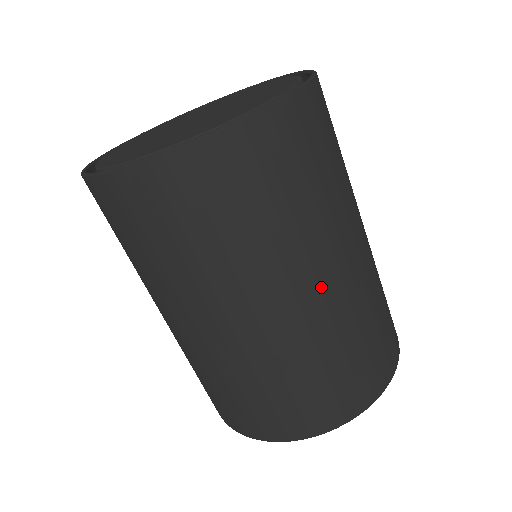
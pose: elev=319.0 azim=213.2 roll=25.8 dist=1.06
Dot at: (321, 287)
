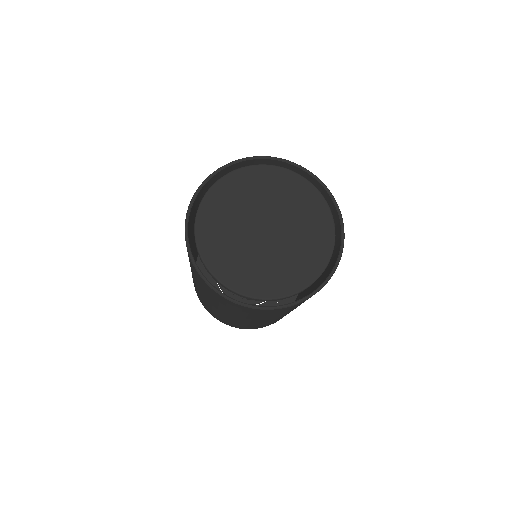
Dot at: occluded
